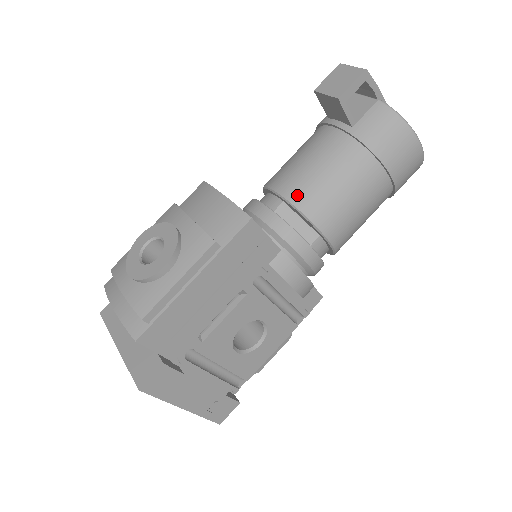
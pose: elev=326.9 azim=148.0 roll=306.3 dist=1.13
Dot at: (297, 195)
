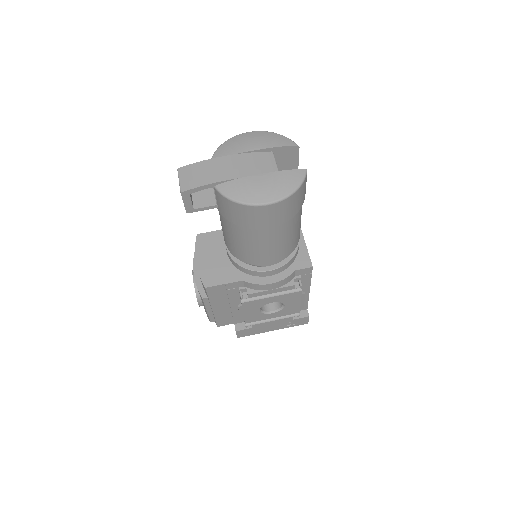
Dot at: (229, 248)
